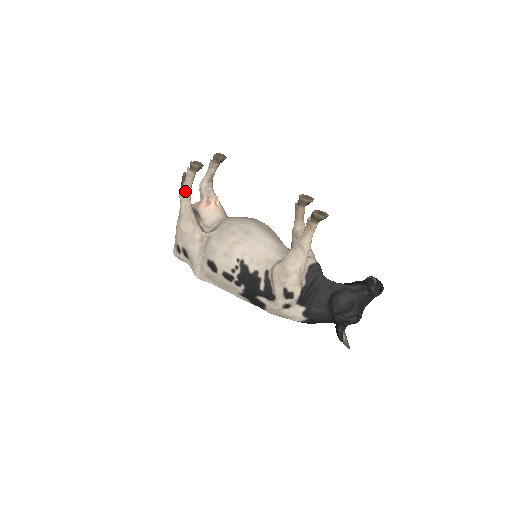
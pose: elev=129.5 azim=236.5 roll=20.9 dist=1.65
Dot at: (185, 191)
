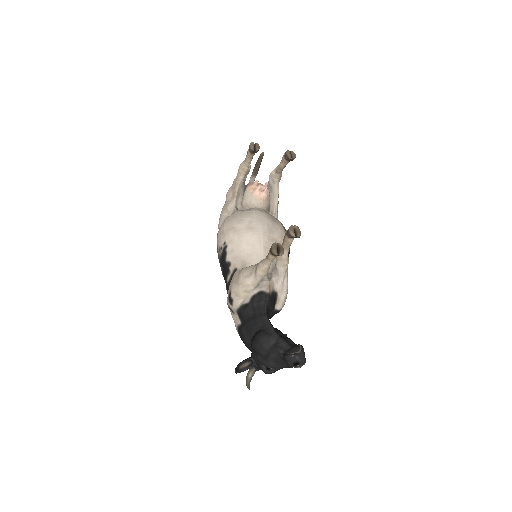
Dot at: (243, 165)
